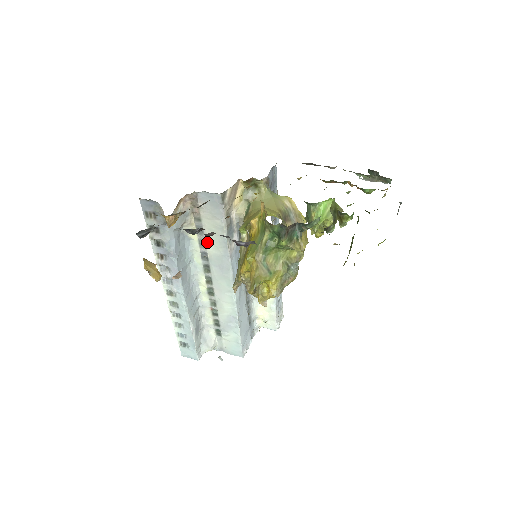
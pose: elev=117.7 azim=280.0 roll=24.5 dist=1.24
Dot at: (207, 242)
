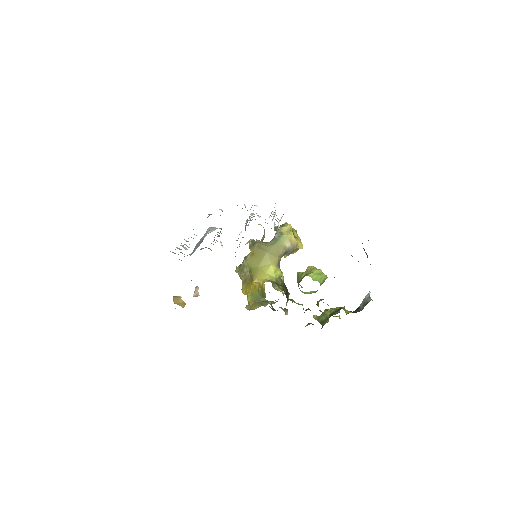
Dot at: occluded
